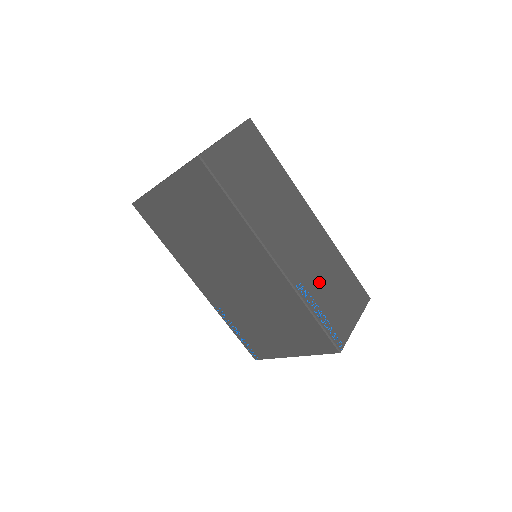
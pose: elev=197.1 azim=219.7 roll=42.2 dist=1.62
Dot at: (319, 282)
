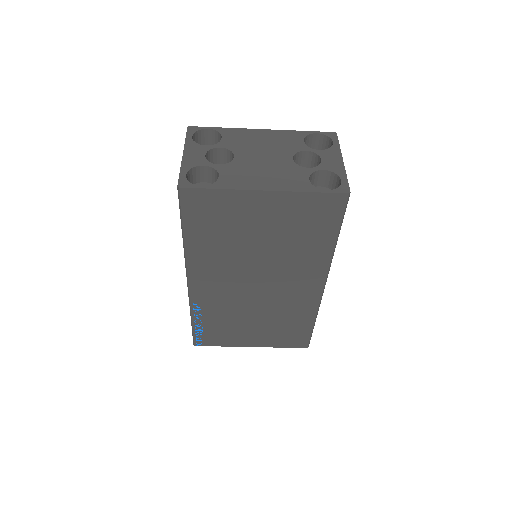
Dot at: occluded
